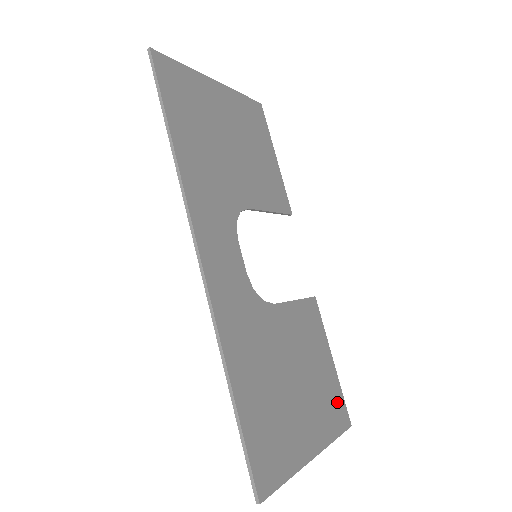
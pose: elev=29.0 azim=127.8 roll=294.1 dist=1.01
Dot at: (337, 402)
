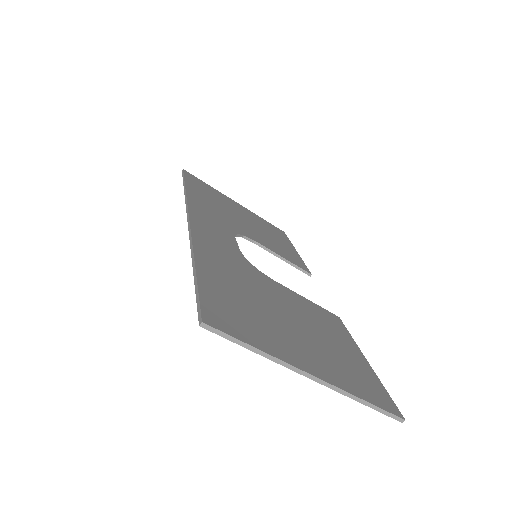
Dot at: (372, 385)
